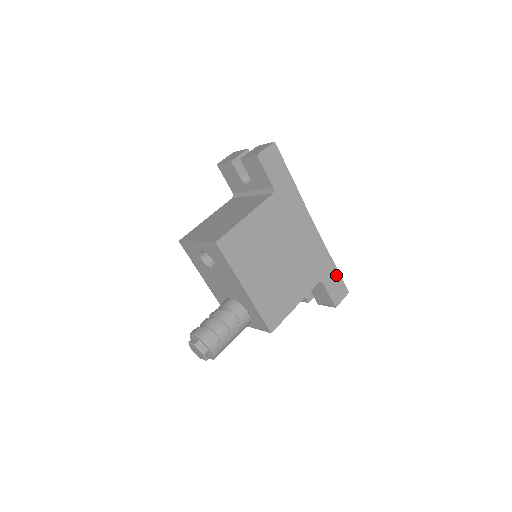
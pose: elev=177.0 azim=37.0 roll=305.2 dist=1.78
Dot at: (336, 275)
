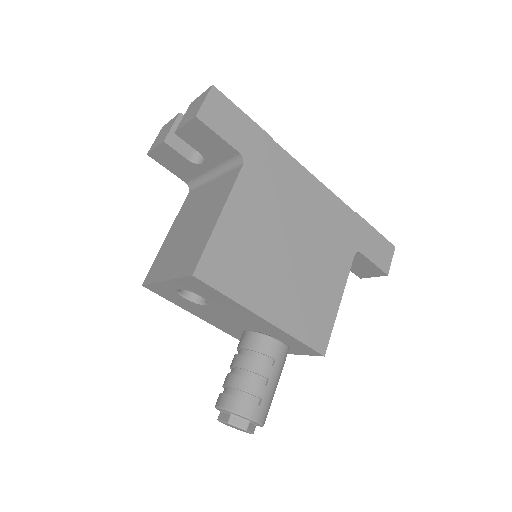
Dot at: (371, 233)
